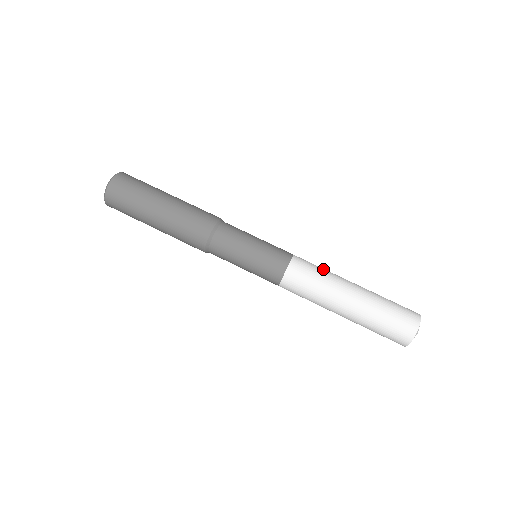
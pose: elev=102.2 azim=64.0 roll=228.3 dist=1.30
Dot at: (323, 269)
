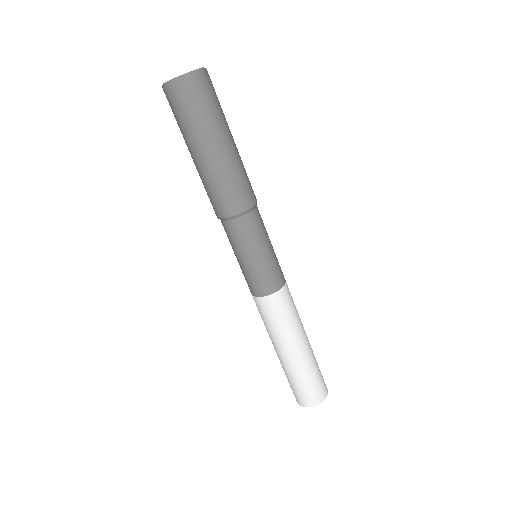
Dot at: (286, 322)
